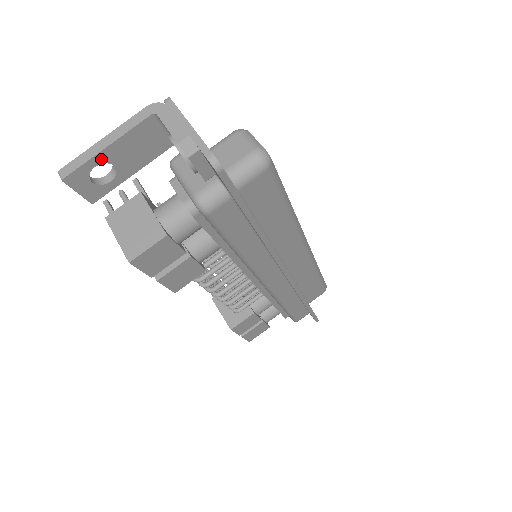
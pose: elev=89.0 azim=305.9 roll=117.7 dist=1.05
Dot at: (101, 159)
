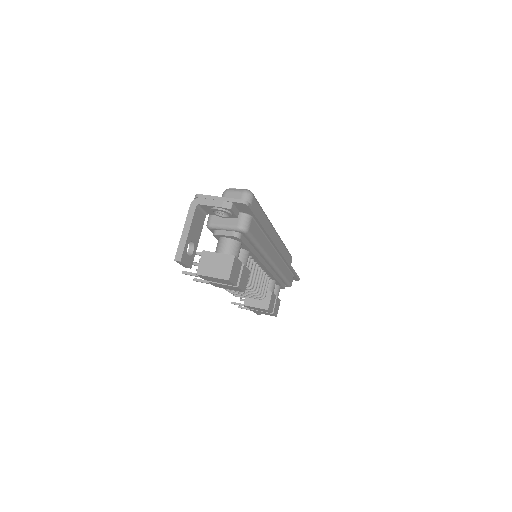
Dot at: (188, 241)
